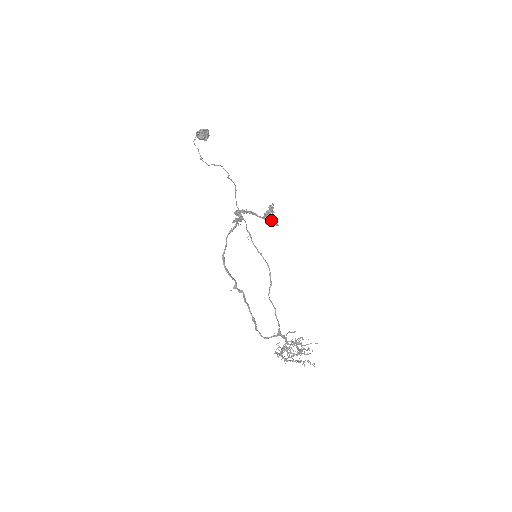
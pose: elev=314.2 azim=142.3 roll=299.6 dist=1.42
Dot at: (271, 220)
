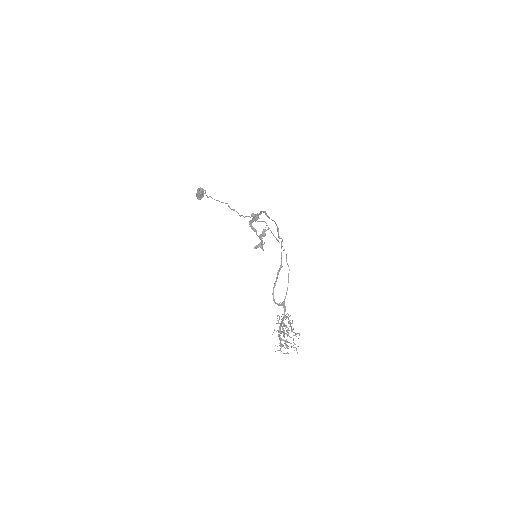
Dot at: (262, 242)
